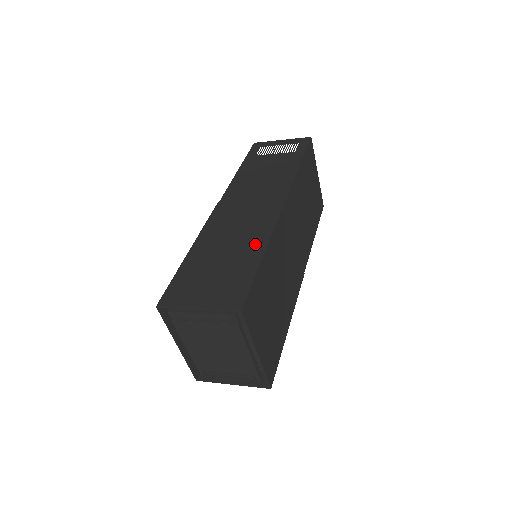
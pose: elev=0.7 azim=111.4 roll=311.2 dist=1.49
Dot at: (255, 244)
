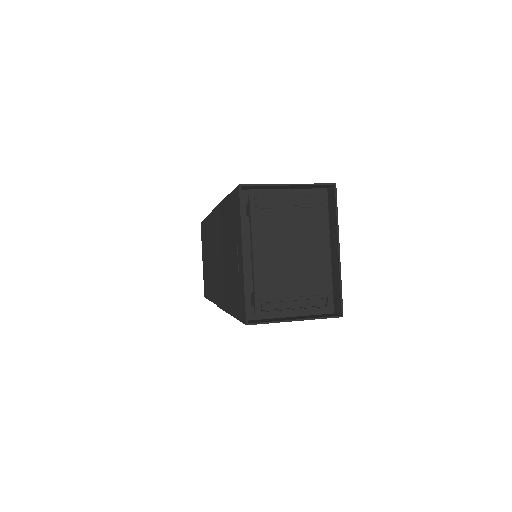
Dot at: occluded
